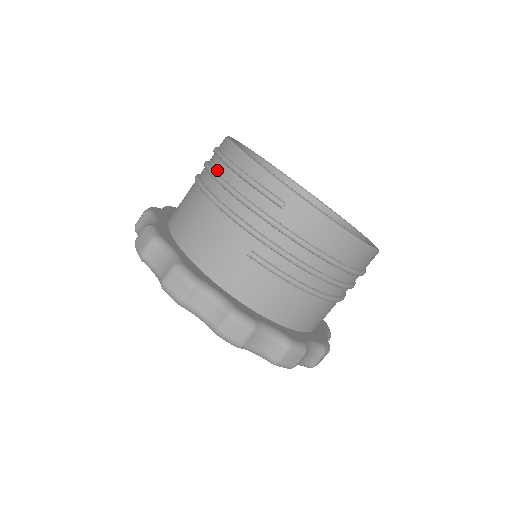
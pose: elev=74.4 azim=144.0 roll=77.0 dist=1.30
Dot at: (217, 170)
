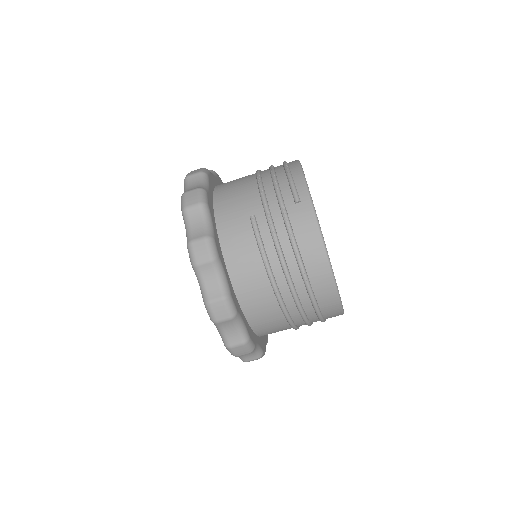
Dot at: (276, 167)
